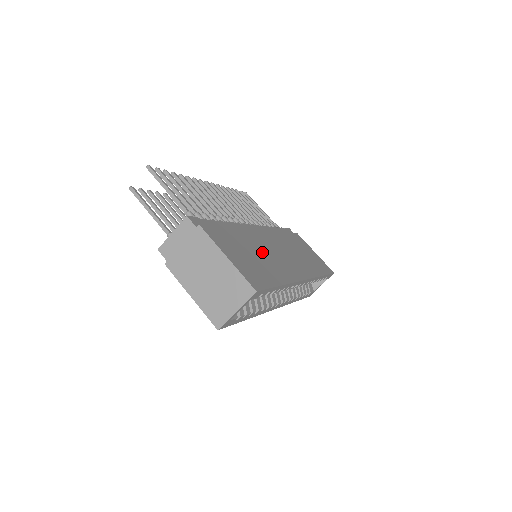
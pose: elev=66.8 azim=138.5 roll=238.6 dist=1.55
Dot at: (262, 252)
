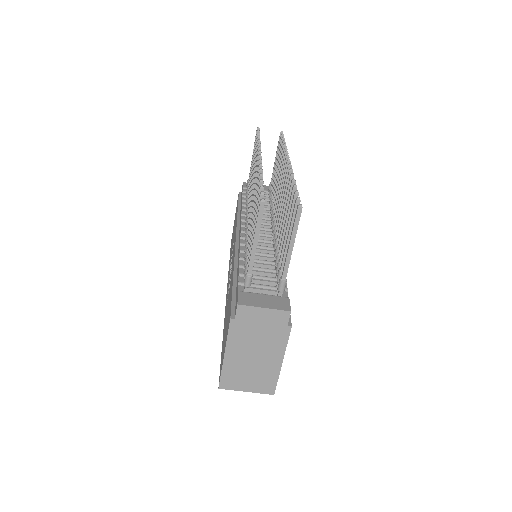
Dot at: occluded
